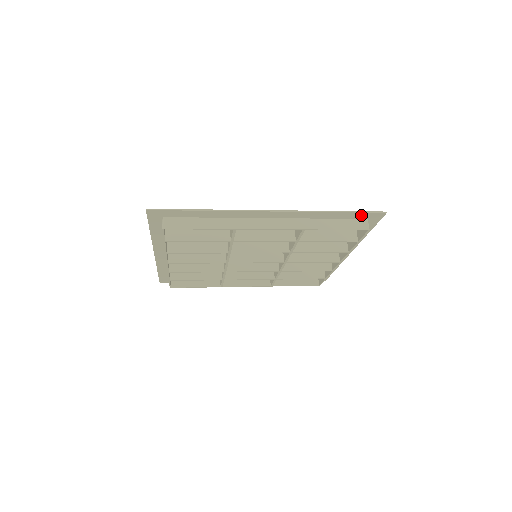
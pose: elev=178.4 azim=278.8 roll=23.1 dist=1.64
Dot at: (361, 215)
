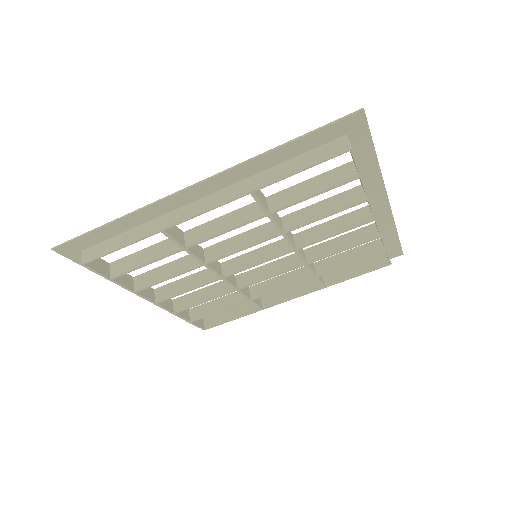
Dot at: (327, 133)
